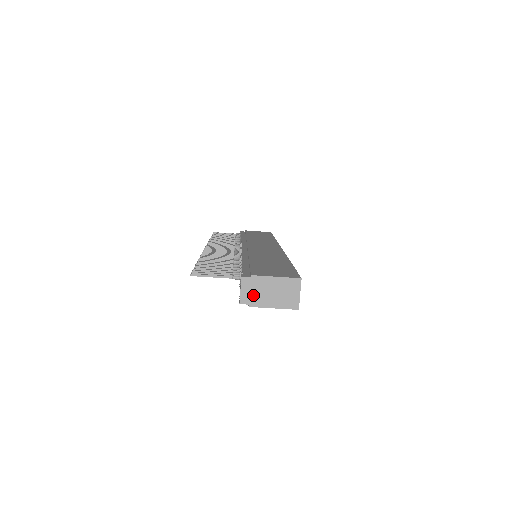
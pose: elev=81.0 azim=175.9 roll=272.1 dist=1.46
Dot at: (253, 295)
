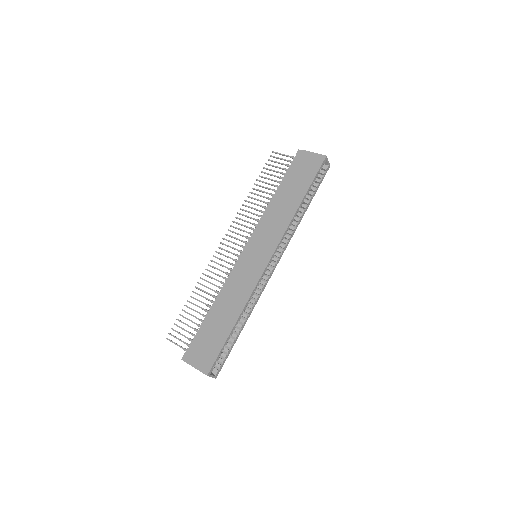
Dot at: occluded
